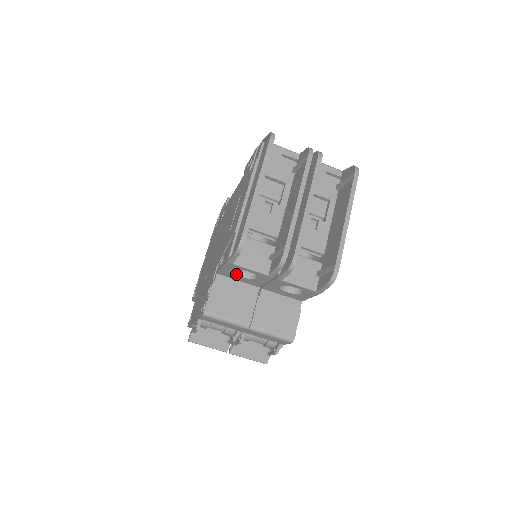
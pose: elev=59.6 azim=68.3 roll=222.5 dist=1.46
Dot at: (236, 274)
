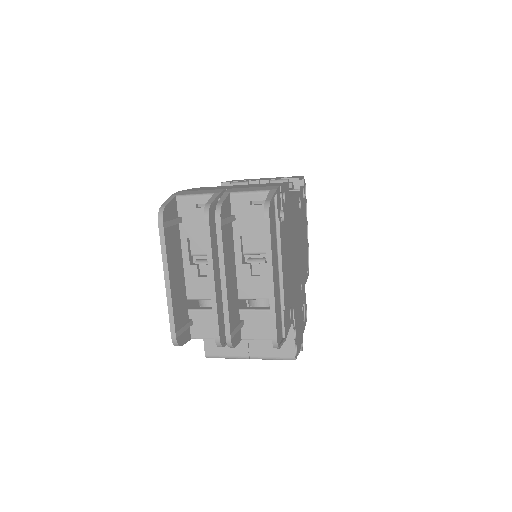
Dot at: occluded
